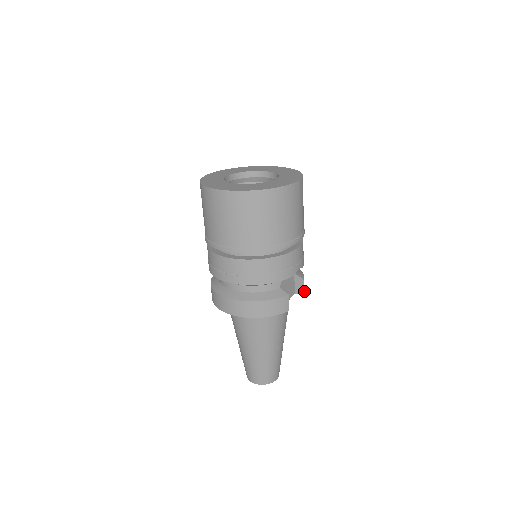
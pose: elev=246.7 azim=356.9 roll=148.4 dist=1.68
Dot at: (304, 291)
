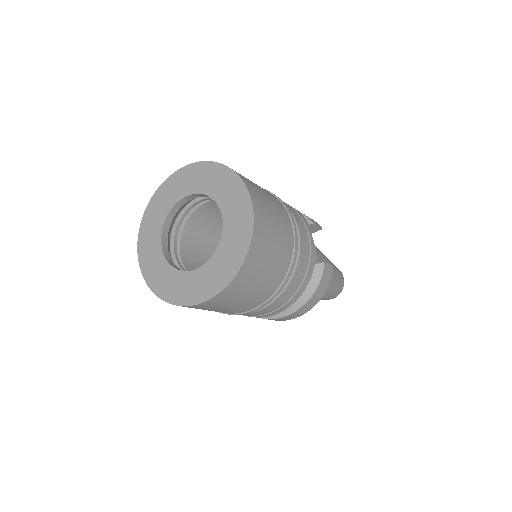
Dot at: occluded
